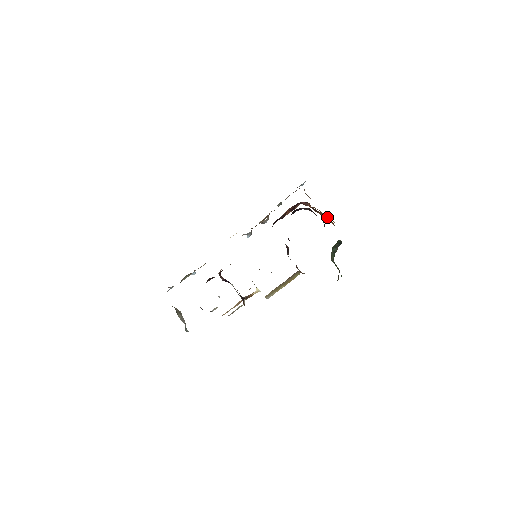
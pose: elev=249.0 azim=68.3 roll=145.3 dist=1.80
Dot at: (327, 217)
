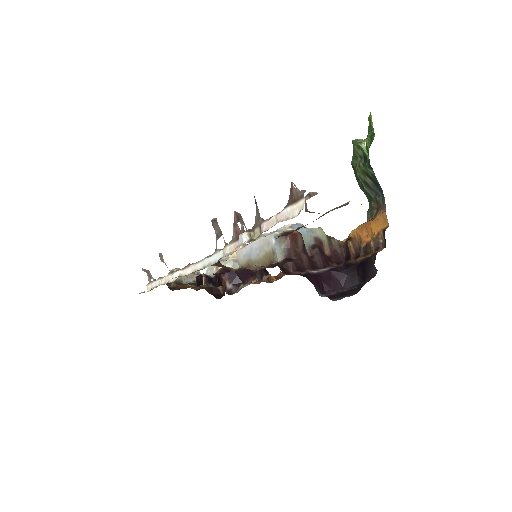
Dot at: occluded
